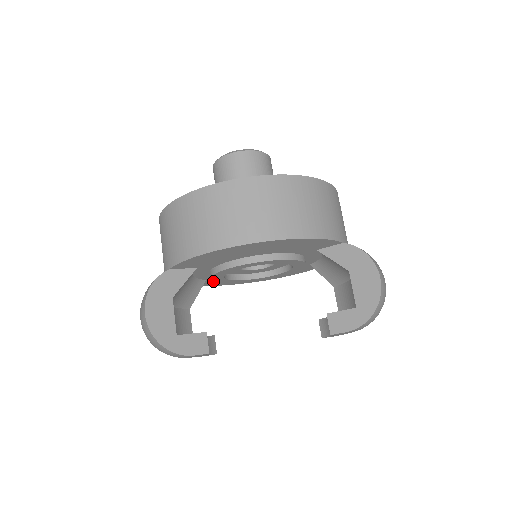
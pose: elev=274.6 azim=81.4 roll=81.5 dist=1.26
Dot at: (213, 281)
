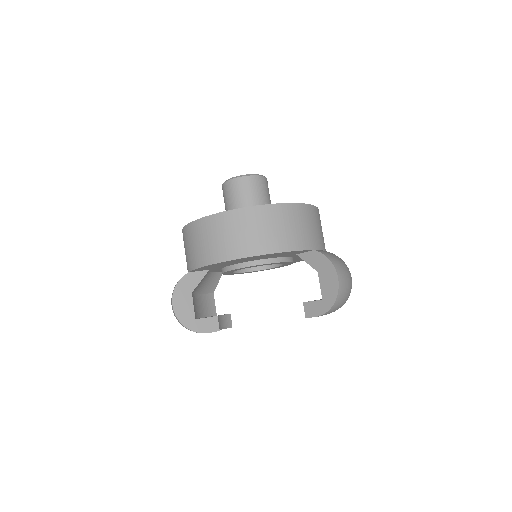
Dot at: occluded
